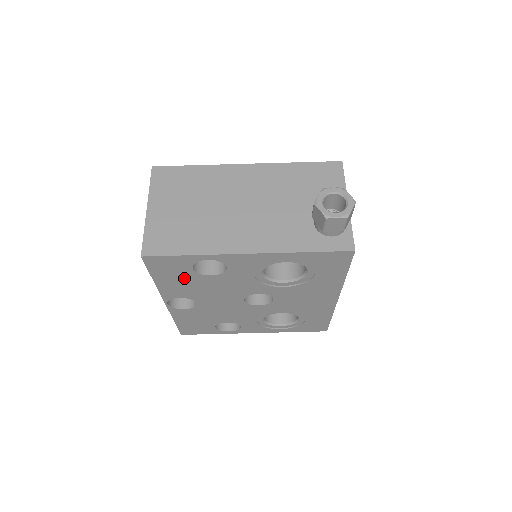
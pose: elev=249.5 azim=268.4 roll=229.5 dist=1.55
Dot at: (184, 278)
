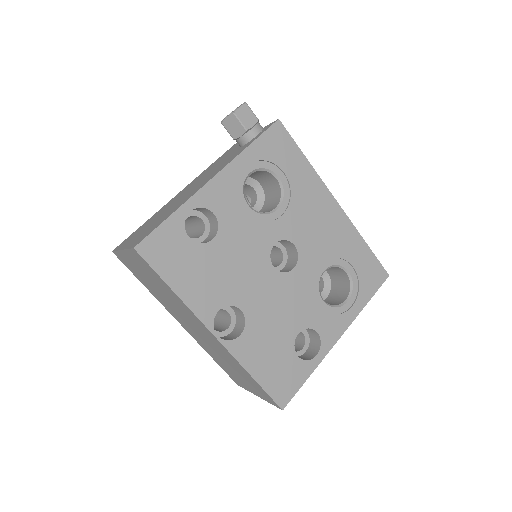
Dot at: (195, 263)
